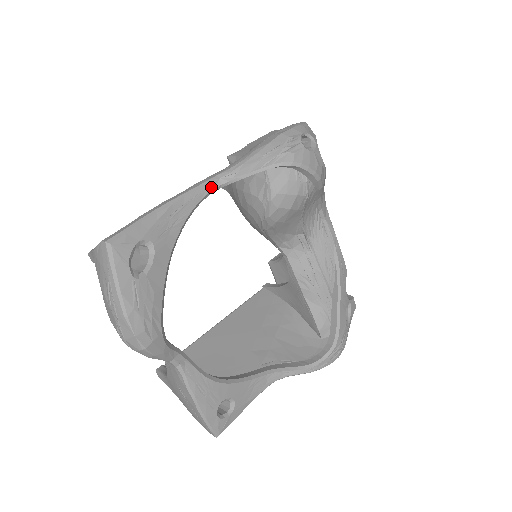
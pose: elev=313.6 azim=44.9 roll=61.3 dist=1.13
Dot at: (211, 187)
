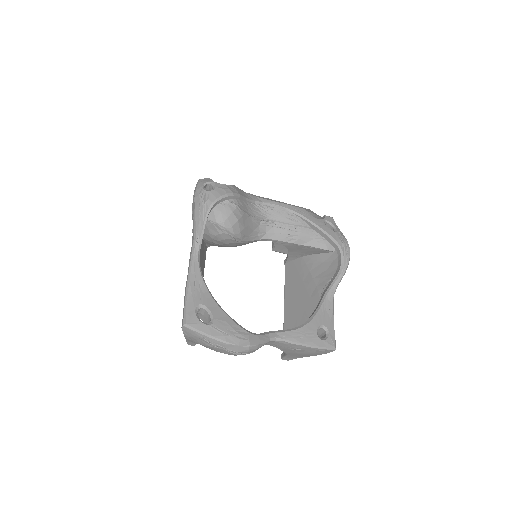
Dot at: (196, 255)
